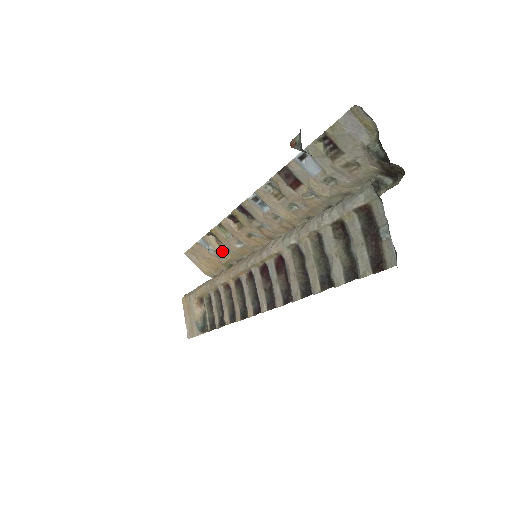
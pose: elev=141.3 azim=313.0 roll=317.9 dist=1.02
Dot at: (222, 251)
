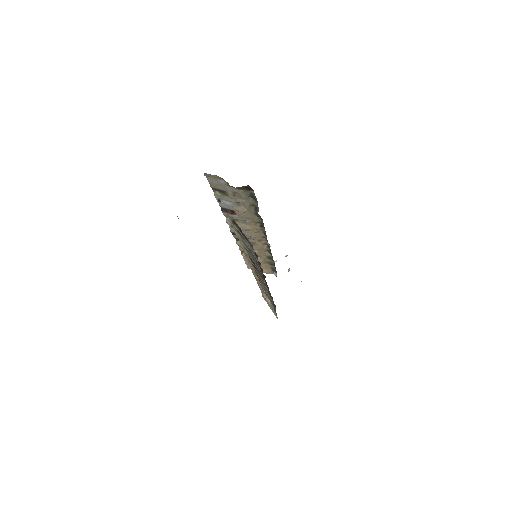
Dot at: occluded
